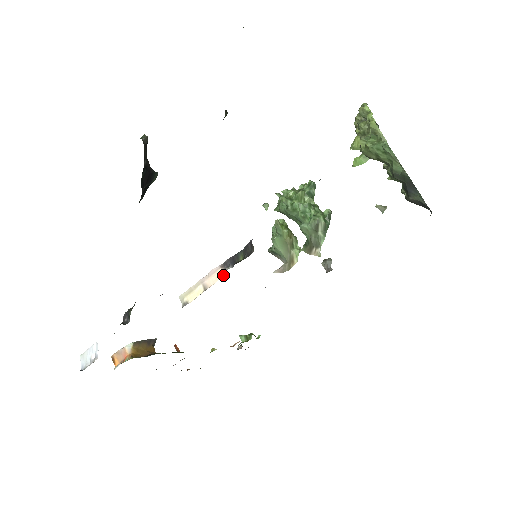
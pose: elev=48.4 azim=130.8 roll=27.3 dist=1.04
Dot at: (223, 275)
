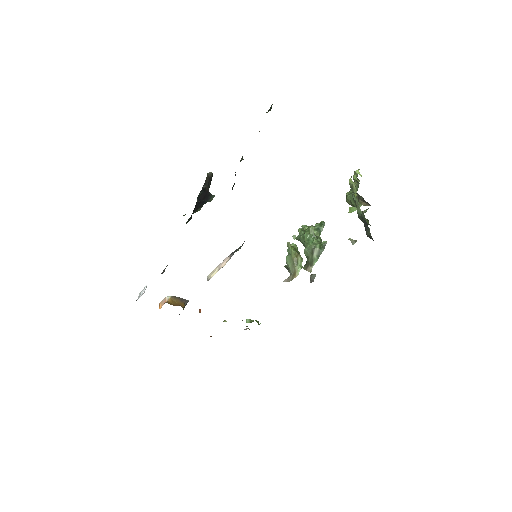
Dot at: occluded
